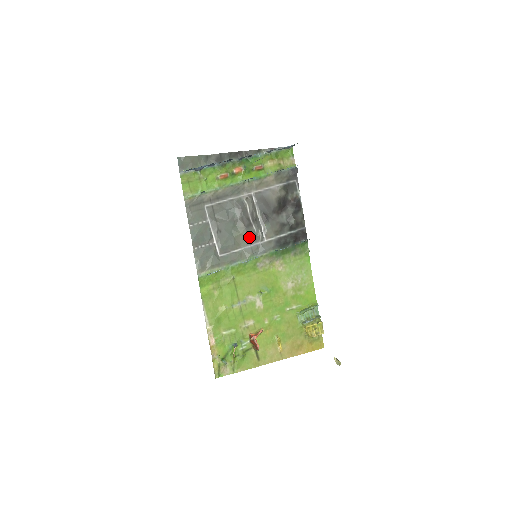
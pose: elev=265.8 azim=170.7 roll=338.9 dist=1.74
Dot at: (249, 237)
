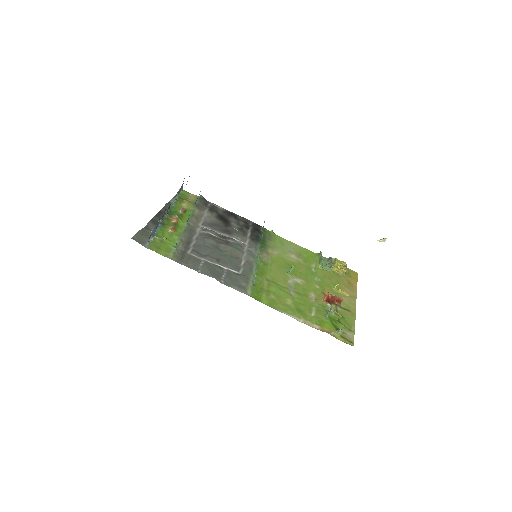
Dot at: (237, 249)
